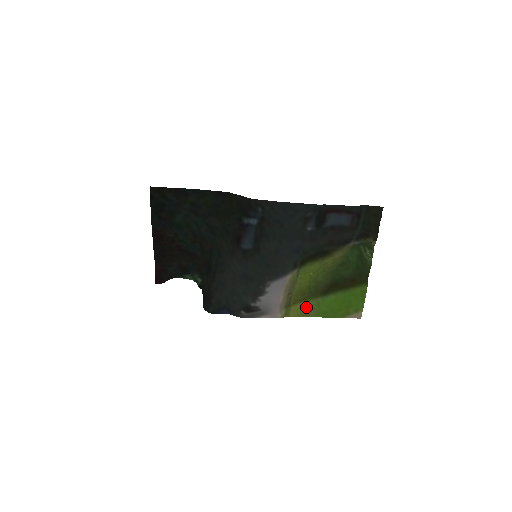
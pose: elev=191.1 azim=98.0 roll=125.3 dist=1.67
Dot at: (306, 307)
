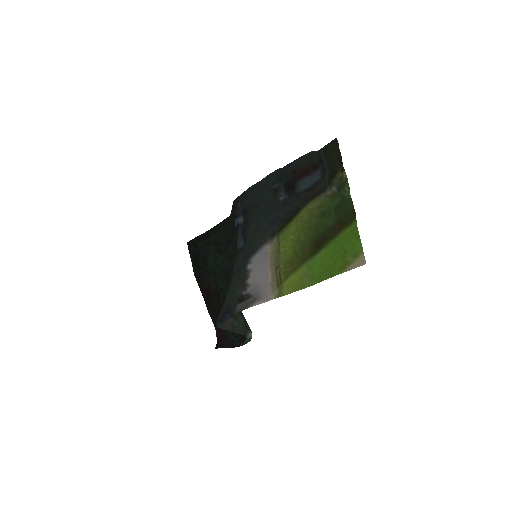
Dot at: (298, 277)
